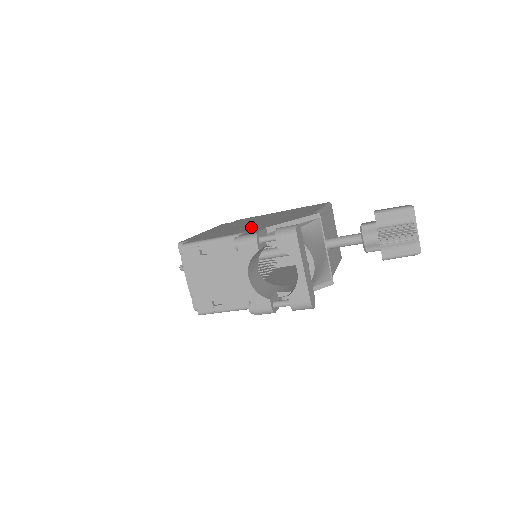
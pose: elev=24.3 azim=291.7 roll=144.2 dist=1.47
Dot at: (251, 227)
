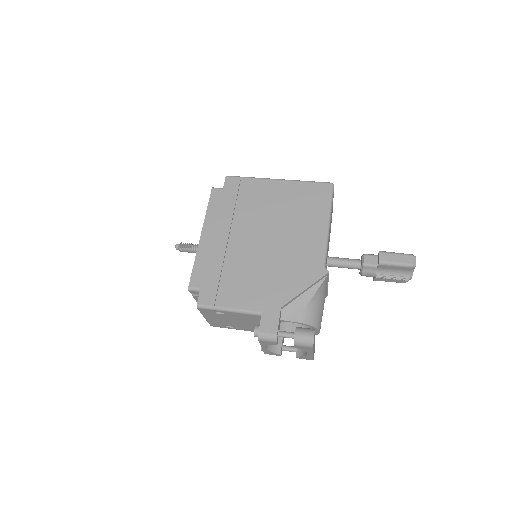
Dot at: (262, 282)
